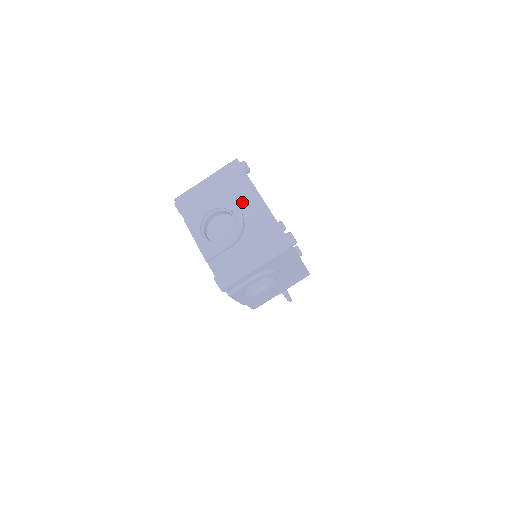
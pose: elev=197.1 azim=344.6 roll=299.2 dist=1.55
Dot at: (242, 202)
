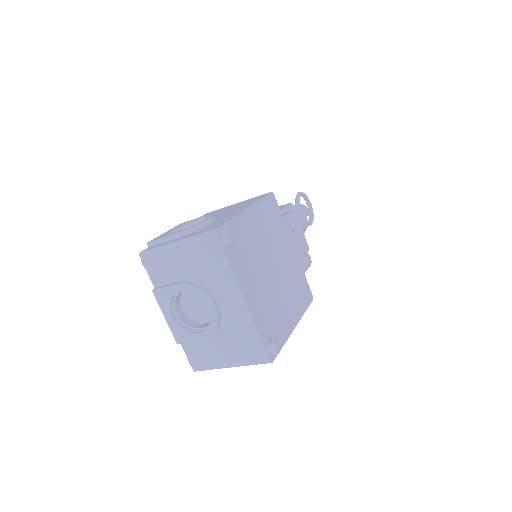
Dot at: (219, 293)
